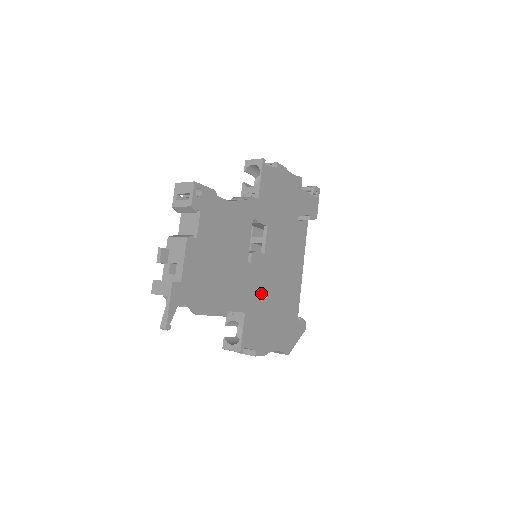
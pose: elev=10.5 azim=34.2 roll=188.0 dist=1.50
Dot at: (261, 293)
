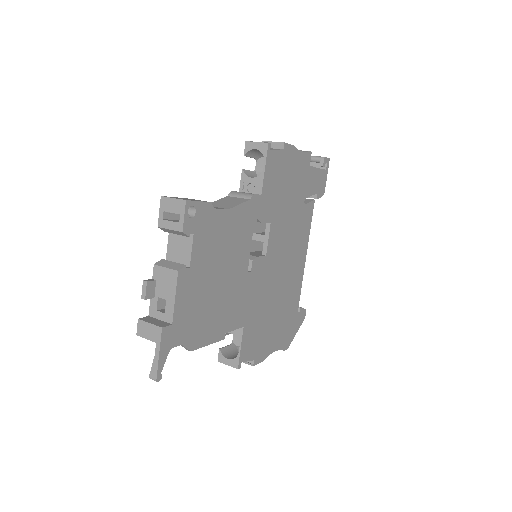
Dot at: (261, 299)
